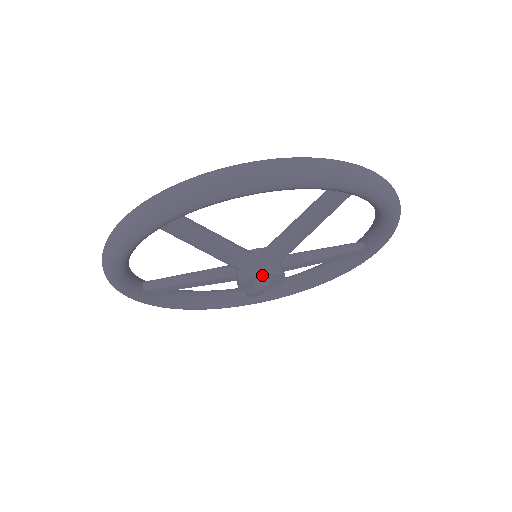
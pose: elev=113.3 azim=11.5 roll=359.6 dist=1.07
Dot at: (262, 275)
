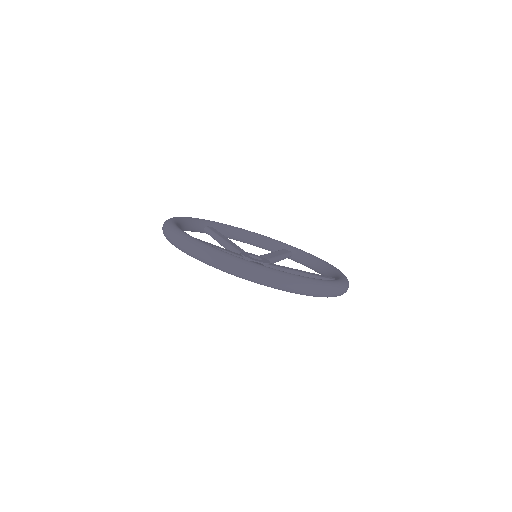
Dot at: occluded
